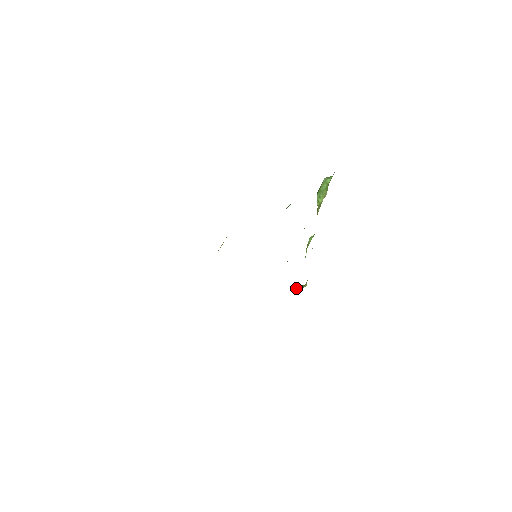
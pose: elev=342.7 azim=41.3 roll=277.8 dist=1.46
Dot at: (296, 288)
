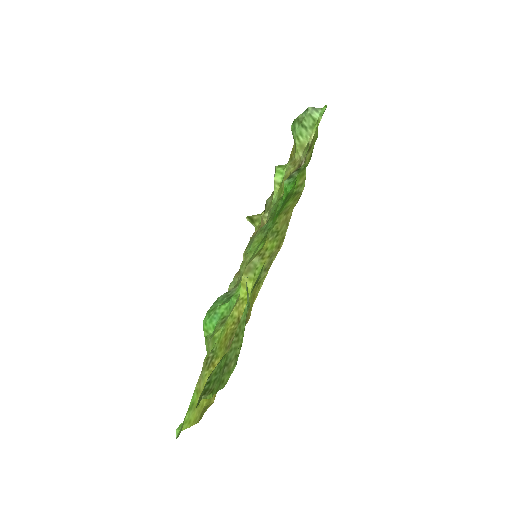
Dot at: (250, 220)
